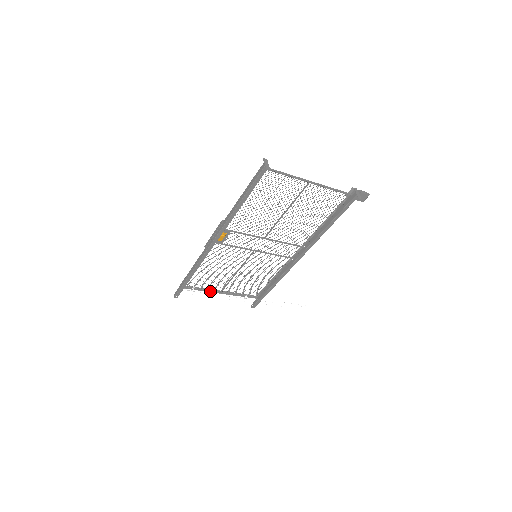
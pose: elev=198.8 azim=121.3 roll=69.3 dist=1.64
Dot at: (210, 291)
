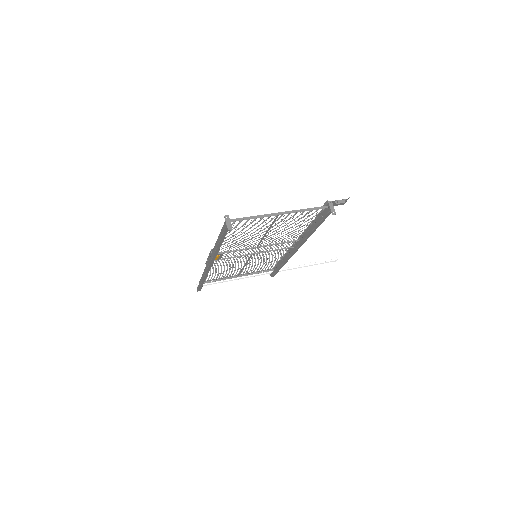
Dot at: (228, 278)
